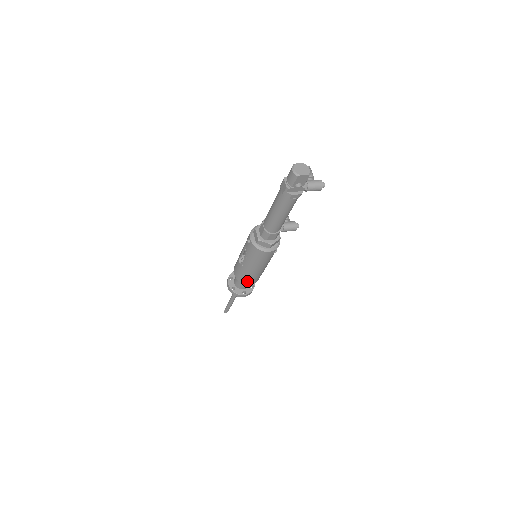
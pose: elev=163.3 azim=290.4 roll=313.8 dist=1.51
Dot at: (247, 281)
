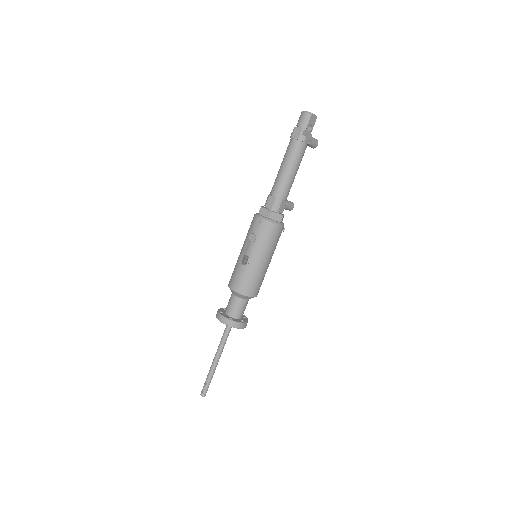
Dot at: (252, 290)
